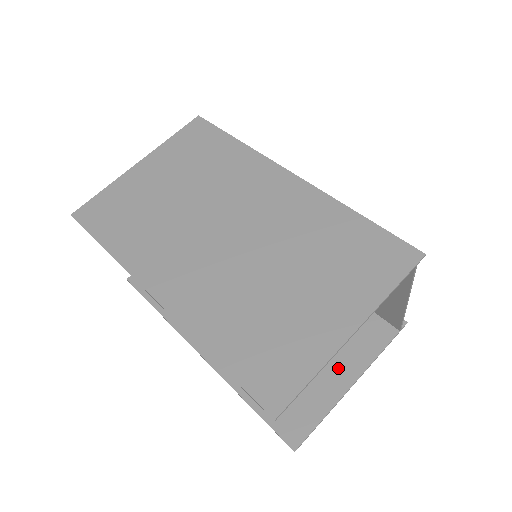
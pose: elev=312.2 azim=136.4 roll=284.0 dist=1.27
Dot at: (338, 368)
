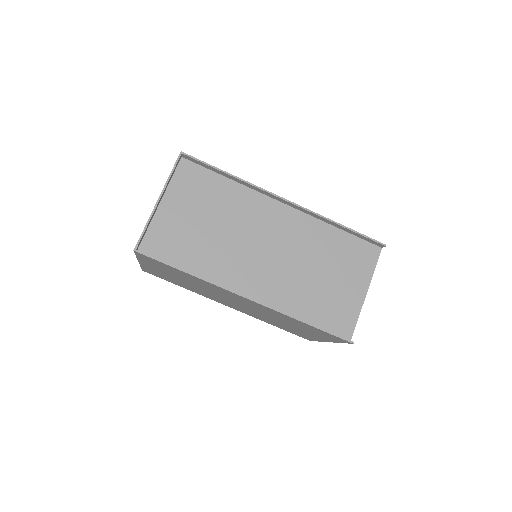
Dot at: occluded
